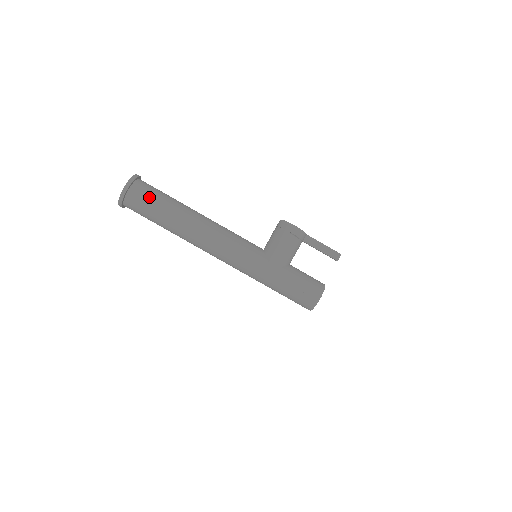
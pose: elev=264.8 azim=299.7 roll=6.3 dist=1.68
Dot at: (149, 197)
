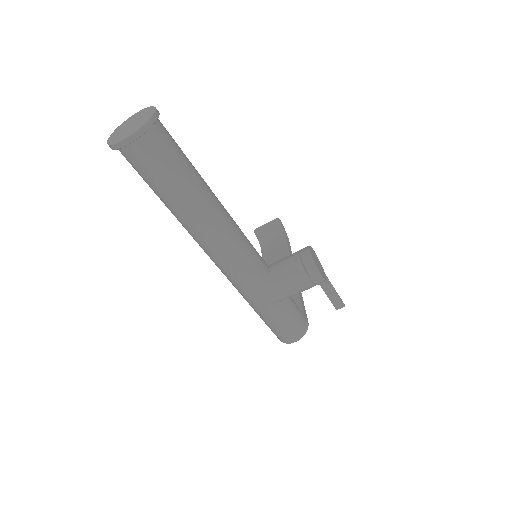
Dot at: (160, 165)
